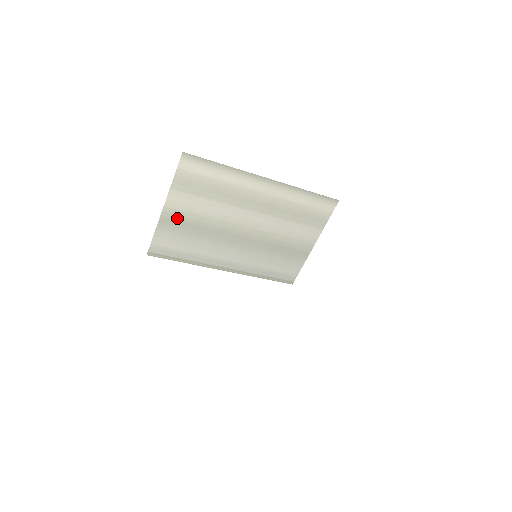
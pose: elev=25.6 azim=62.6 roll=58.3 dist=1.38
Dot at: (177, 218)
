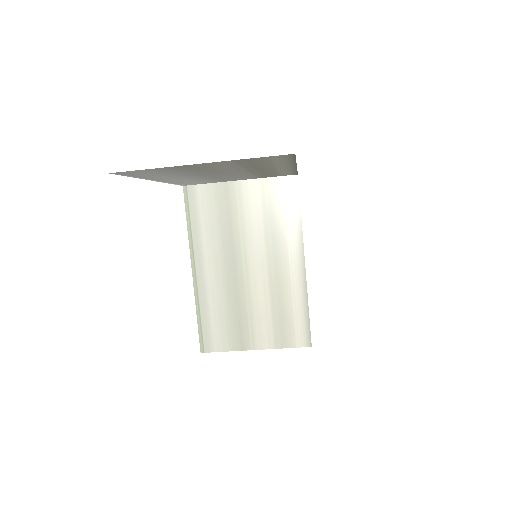
Dot at: (233, 198)
